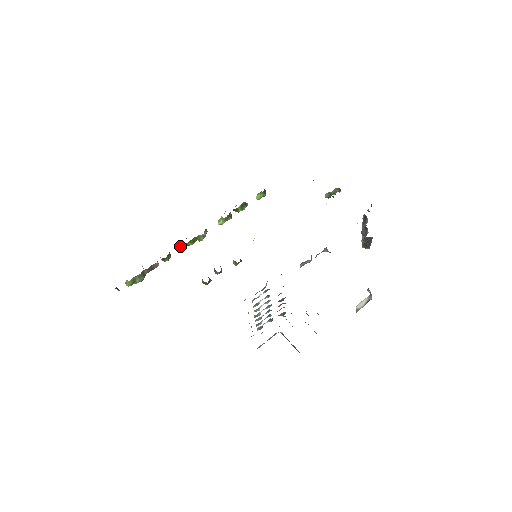
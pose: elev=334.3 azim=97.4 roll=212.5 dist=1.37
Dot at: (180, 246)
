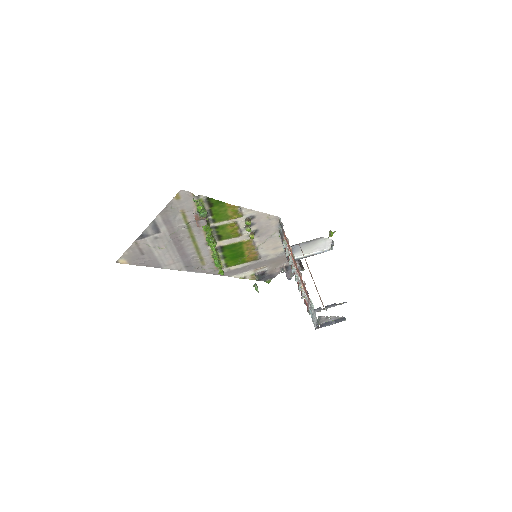
Dot at: (207, 237)
